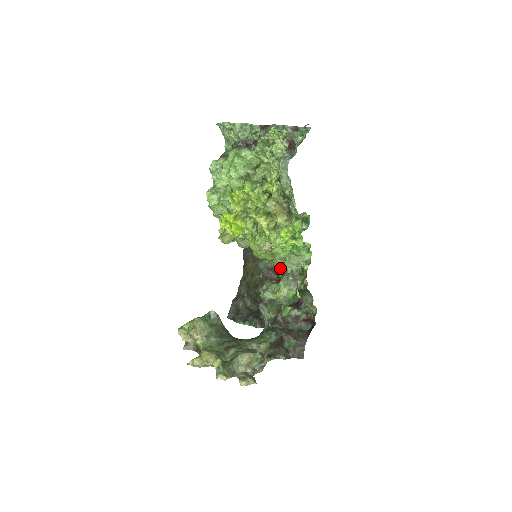
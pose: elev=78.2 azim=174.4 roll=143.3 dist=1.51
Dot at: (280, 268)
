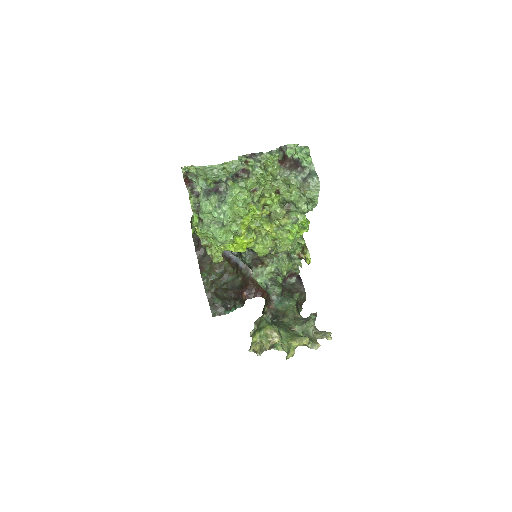
Dot at: occluded
